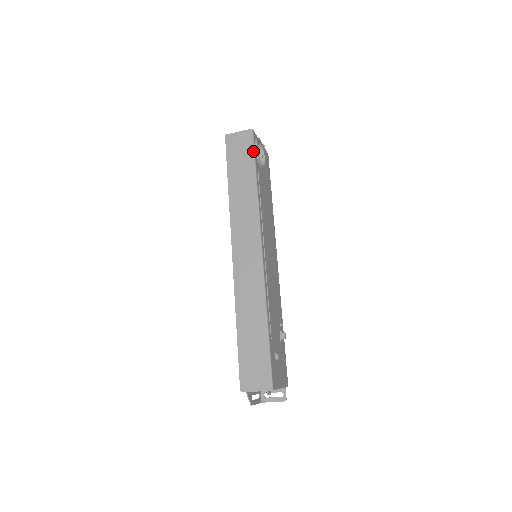
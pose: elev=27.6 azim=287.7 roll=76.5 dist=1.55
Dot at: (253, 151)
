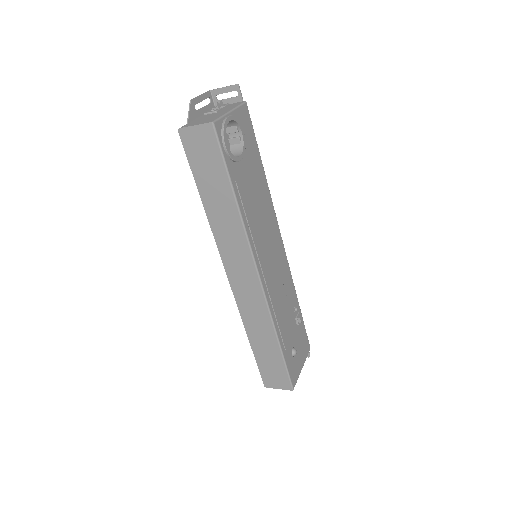
Dot at: (222, 157)
